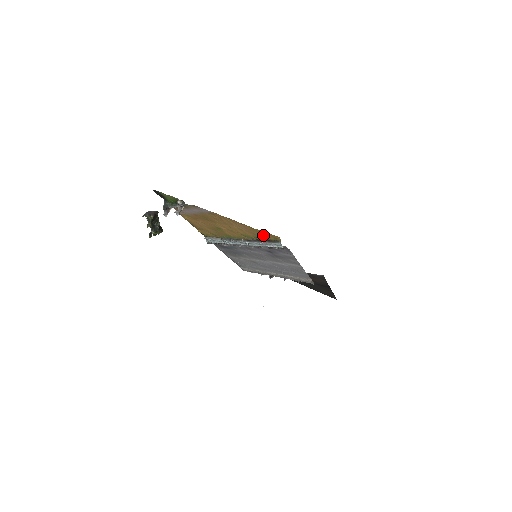
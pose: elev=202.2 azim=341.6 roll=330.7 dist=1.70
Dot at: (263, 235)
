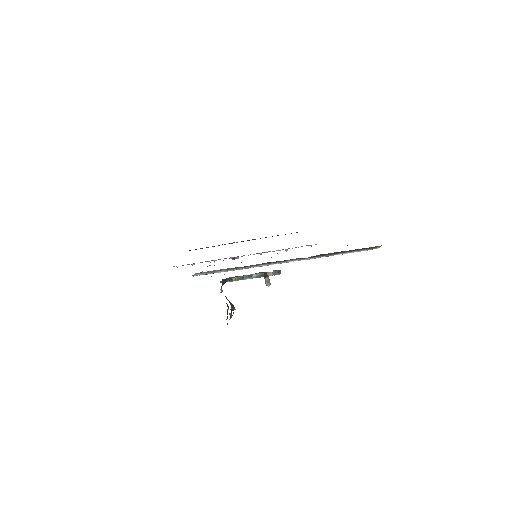
Dot at: occluded
